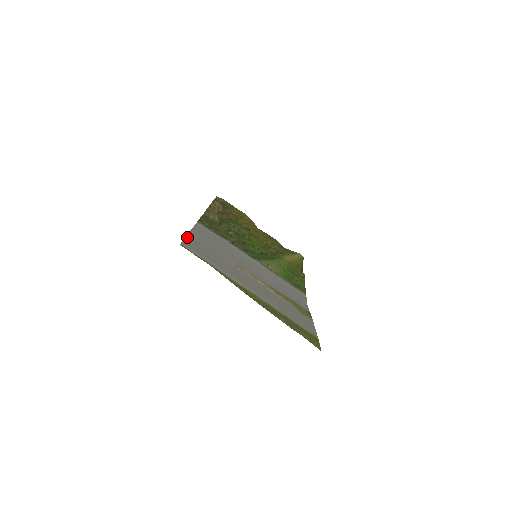
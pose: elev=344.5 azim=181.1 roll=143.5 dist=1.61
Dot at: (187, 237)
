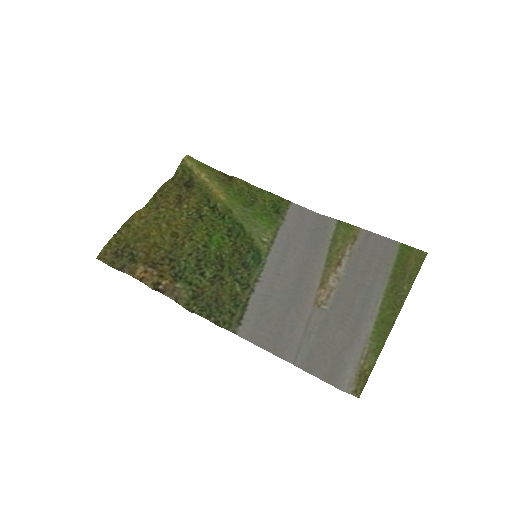
Dot at: (309, 372)
